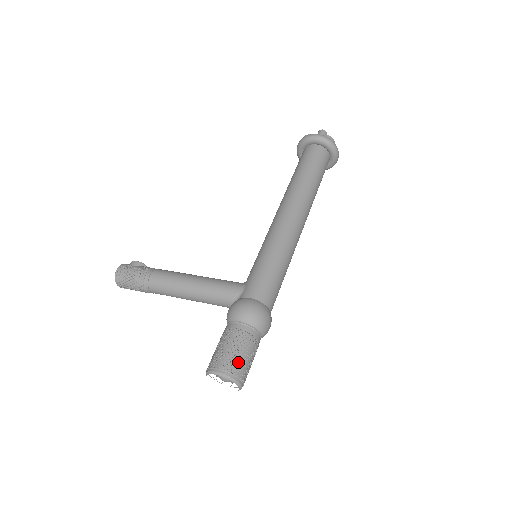
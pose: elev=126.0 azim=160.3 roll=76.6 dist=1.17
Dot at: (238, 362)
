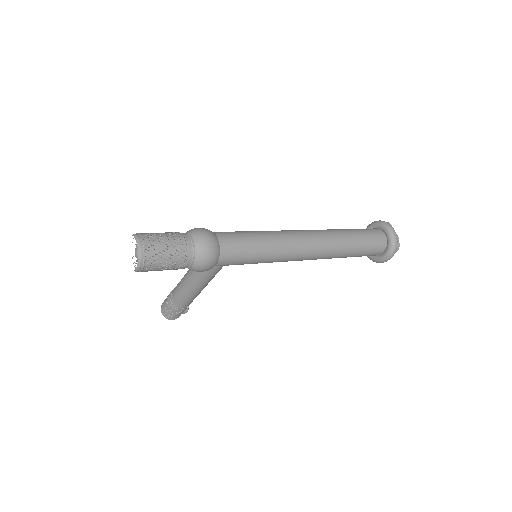
Dot at: (151, 233)
